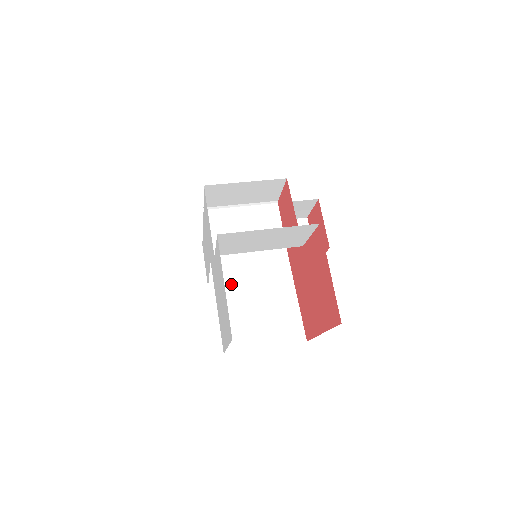
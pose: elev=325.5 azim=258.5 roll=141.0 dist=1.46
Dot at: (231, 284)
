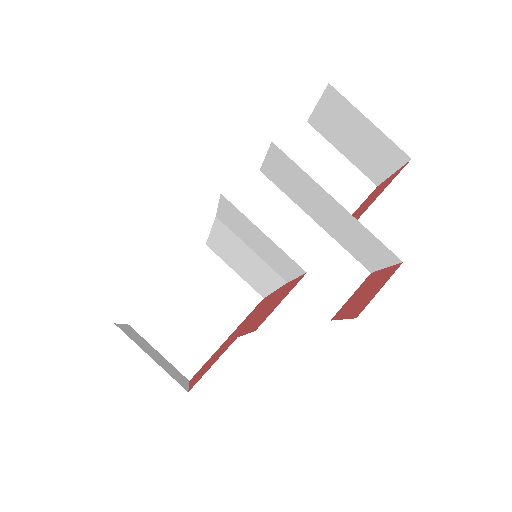
Dot at: (227, 238)
